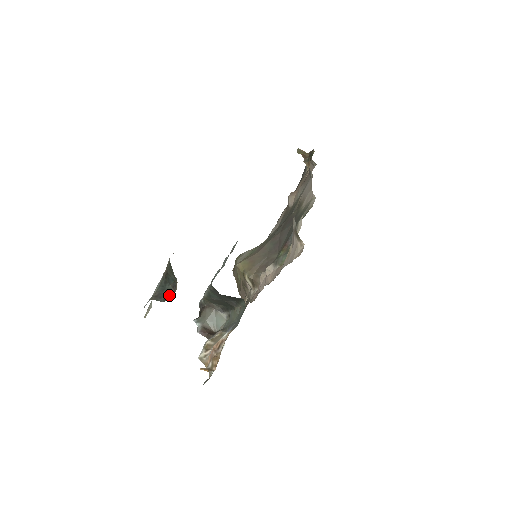
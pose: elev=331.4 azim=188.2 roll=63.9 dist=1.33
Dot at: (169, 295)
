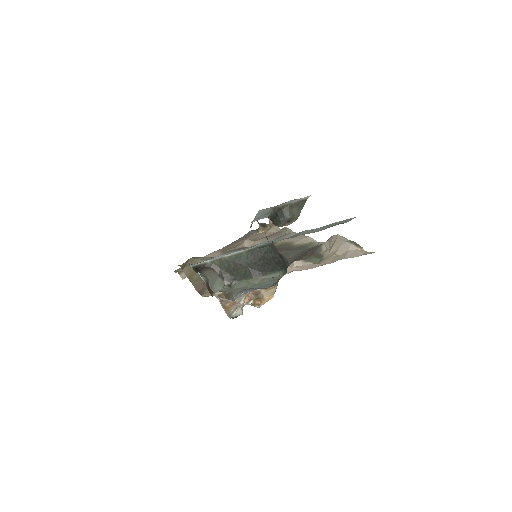
Dot at: (279, 224)
